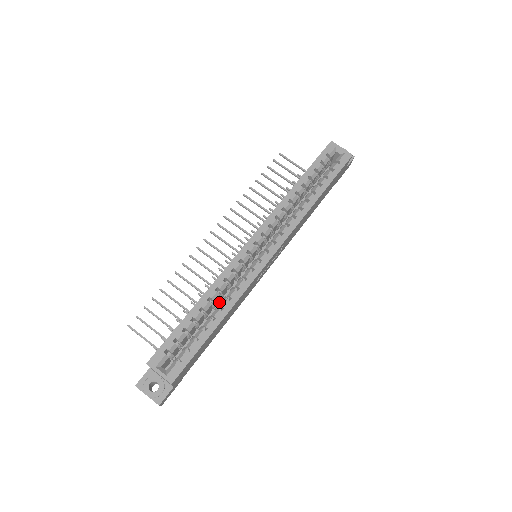
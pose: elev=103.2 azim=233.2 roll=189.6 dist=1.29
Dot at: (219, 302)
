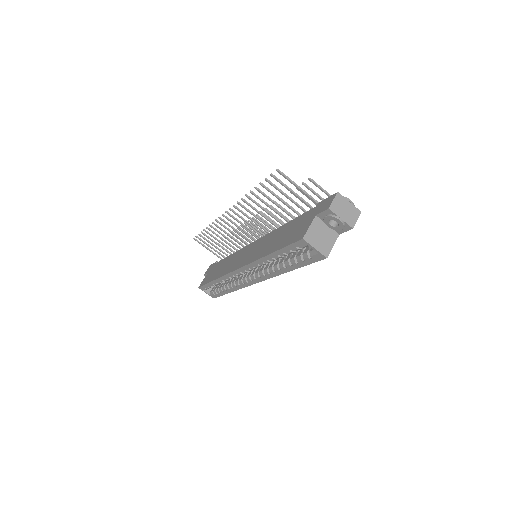
Dot at: occluded
